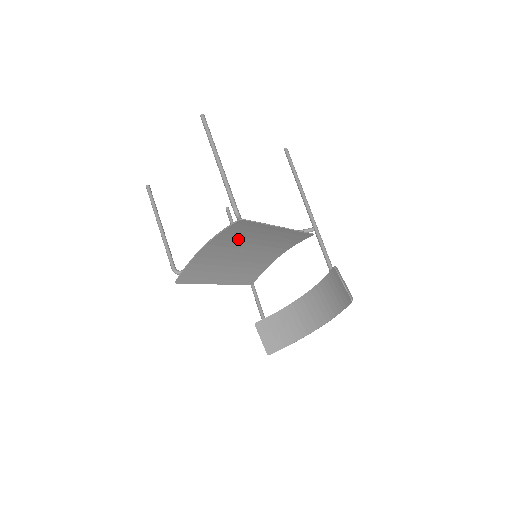
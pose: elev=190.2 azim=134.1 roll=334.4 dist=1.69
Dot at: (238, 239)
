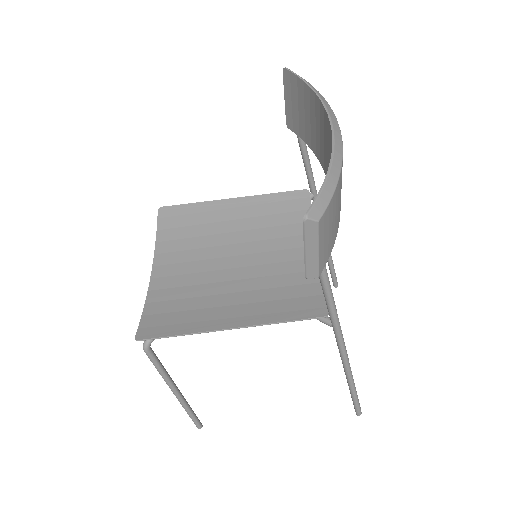
Dot at: (195, 244)
